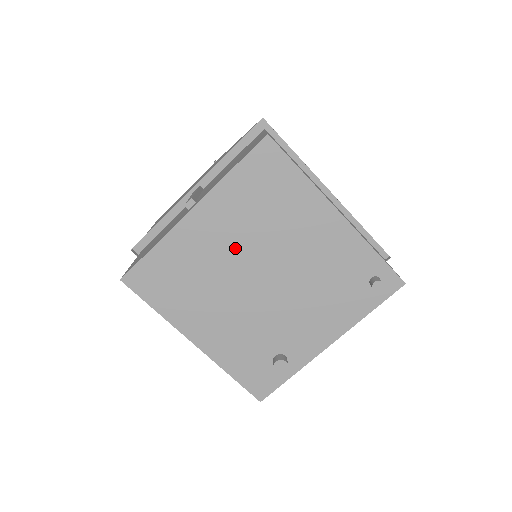
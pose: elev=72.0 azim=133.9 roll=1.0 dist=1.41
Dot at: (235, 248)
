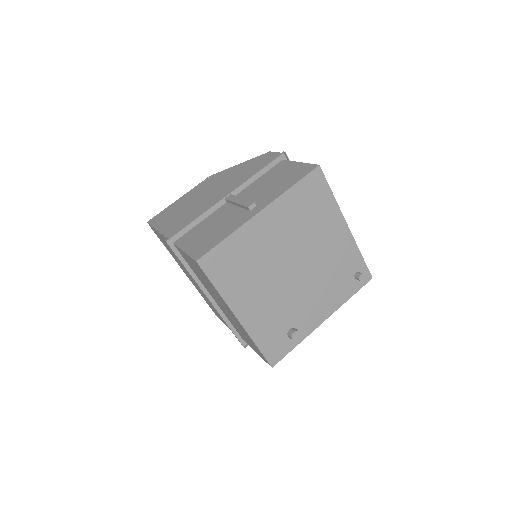
Dot at: (283, 243)
